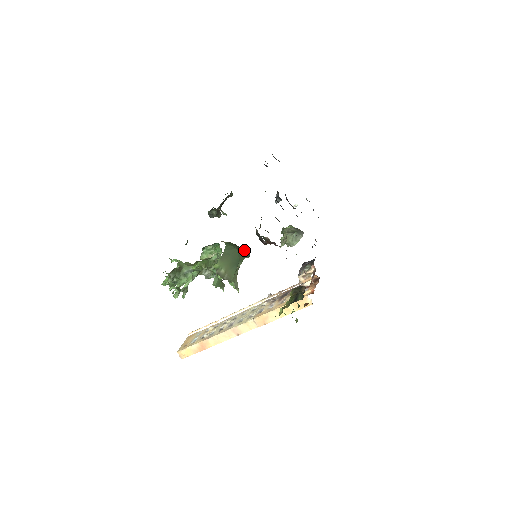
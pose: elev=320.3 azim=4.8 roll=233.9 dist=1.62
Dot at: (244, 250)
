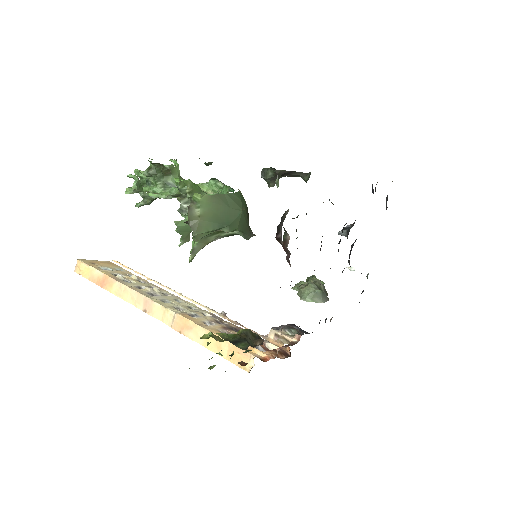
Dot at: occluded
